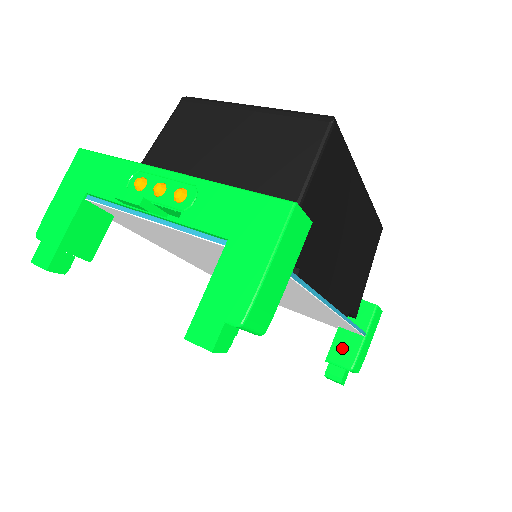
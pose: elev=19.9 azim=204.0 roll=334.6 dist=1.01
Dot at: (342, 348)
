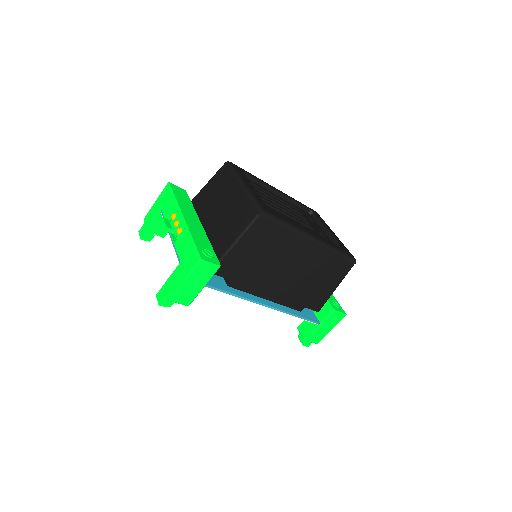
Dot at: (307, 325)
